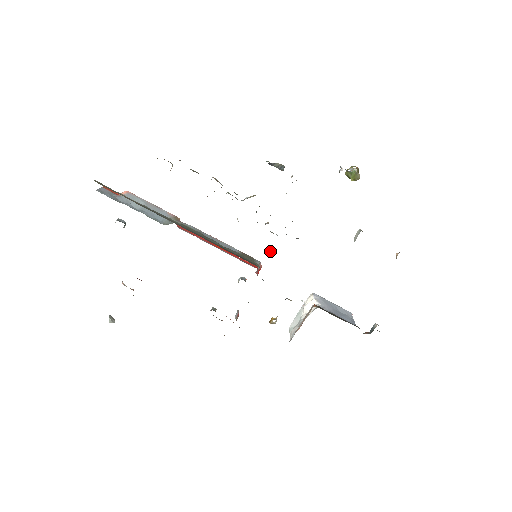
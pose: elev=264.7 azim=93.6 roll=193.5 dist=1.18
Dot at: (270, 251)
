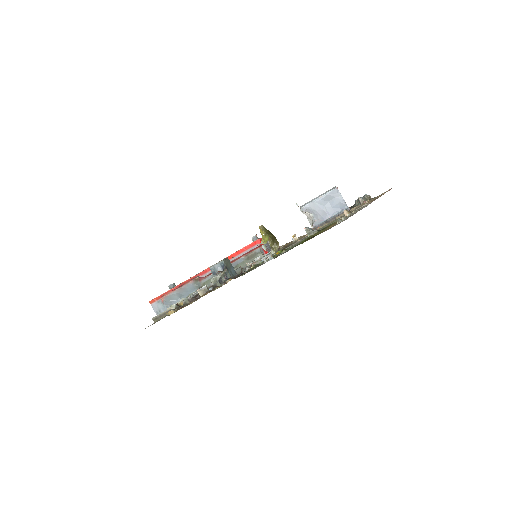
Dot at: occluded
